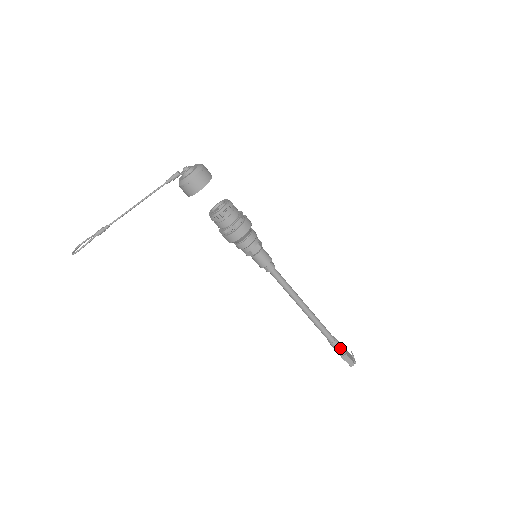
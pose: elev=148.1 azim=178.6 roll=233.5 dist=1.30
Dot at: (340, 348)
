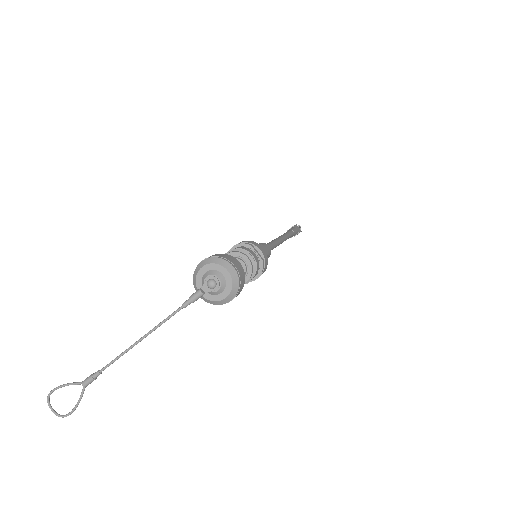
Dot at: occluded
